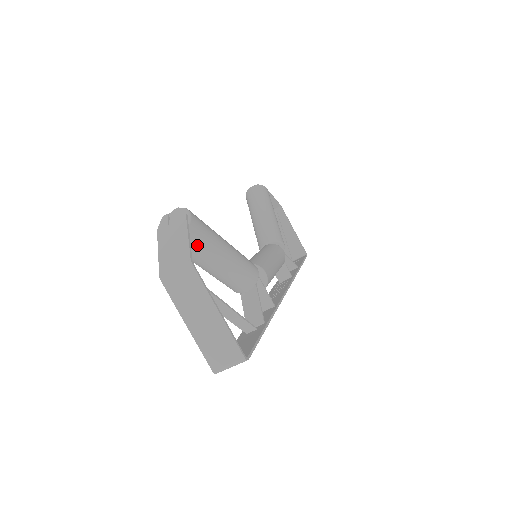
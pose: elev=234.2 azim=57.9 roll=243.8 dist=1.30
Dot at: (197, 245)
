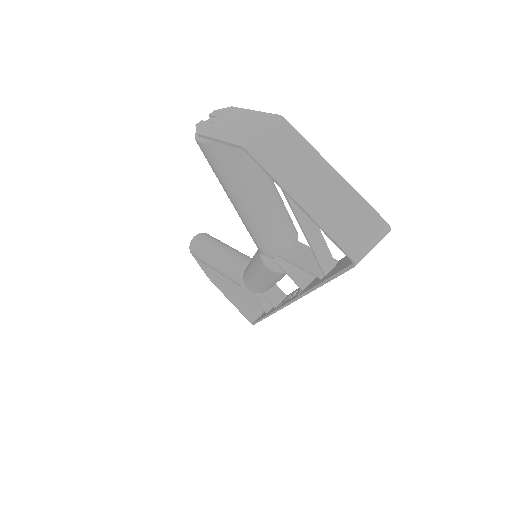
Dot at: occluded
